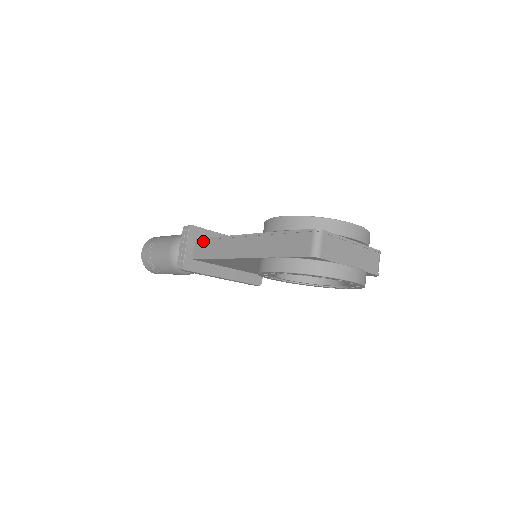
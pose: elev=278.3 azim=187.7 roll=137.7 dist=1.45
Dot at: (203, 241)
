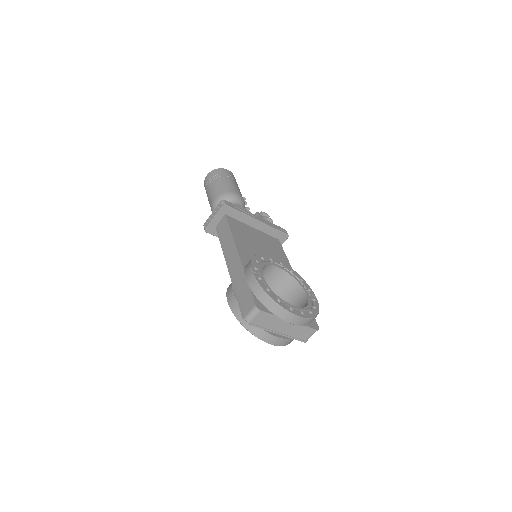
Dot at: (226, 223)
